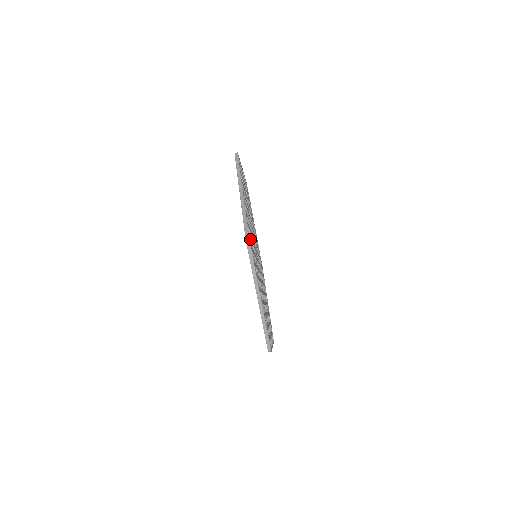
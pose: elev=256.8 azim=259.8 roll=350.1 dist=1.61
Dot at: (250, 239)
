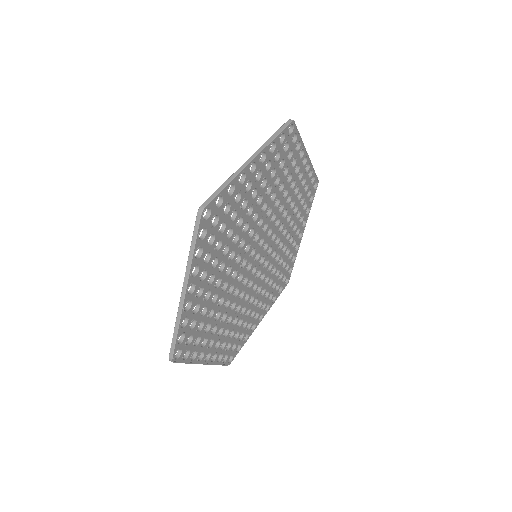
Dot at: (289, 142)
